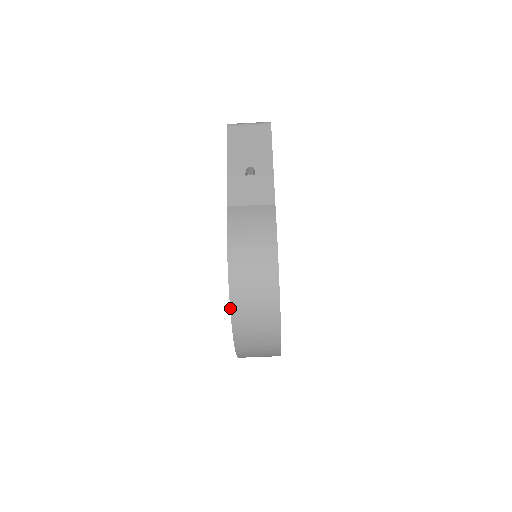
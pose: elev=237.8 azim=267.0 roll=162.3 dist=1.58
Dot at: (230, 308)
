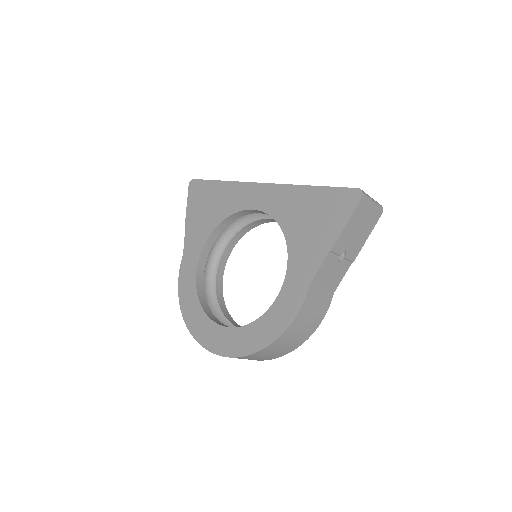
Dot at: (249, 355)
